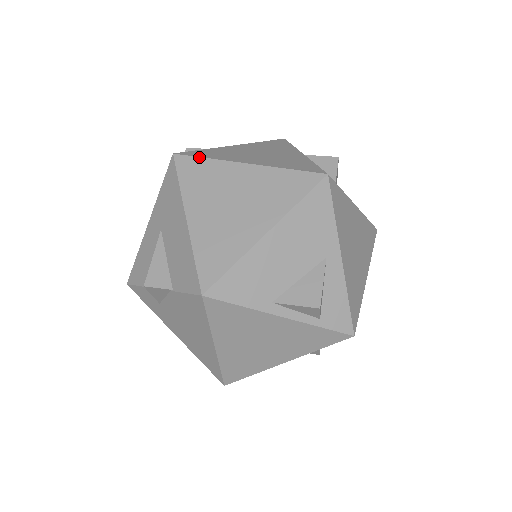
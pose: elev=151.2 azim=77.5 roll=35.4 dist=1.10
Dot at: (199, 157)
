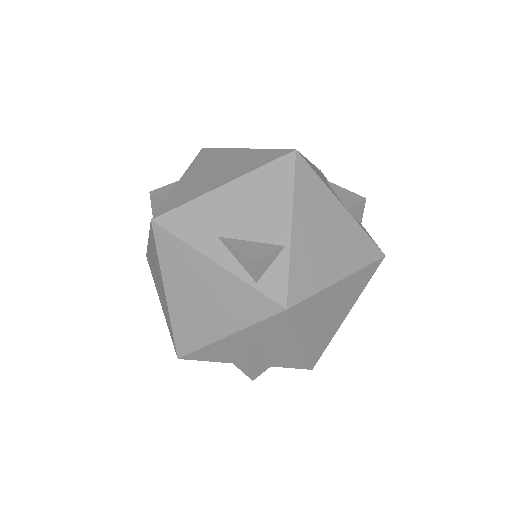
Dot at: (309, 298)
